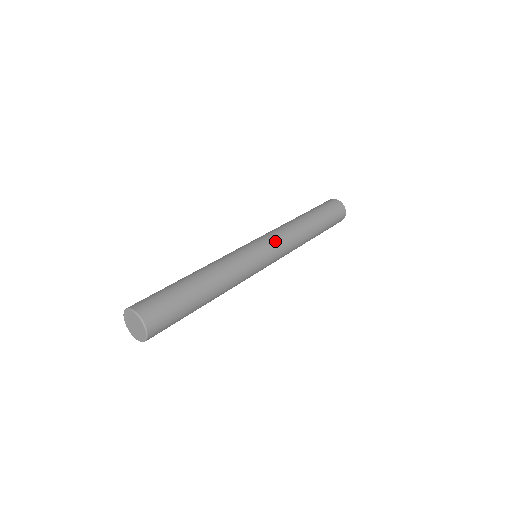
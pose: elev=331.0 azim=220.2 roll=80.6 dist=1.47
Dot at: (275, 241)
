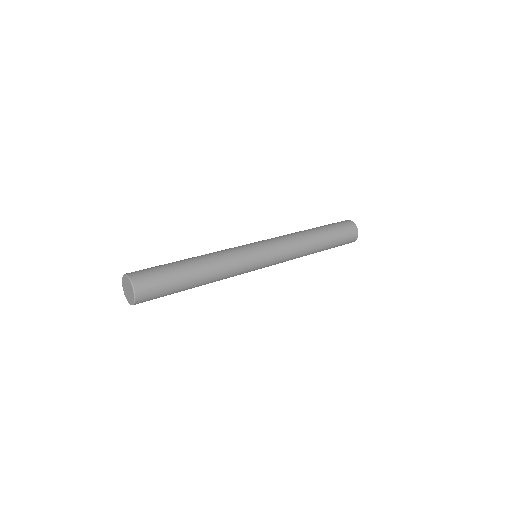
Dot at: (275, 245)
